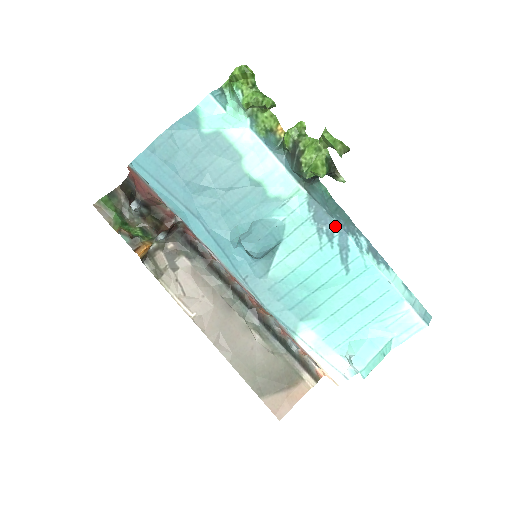
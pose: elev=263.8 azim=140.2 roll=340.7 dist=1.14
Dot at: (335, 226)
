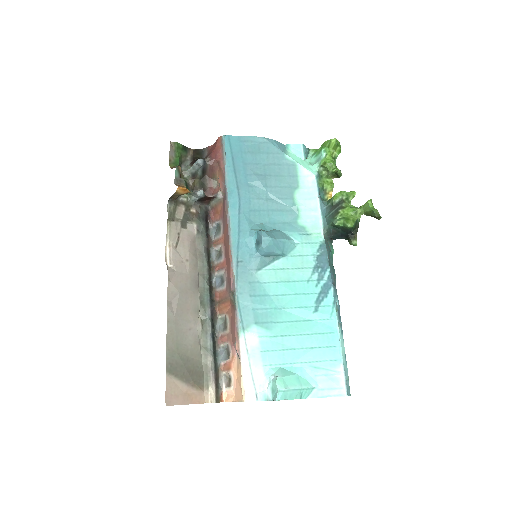
Dot at: (328, 273)
